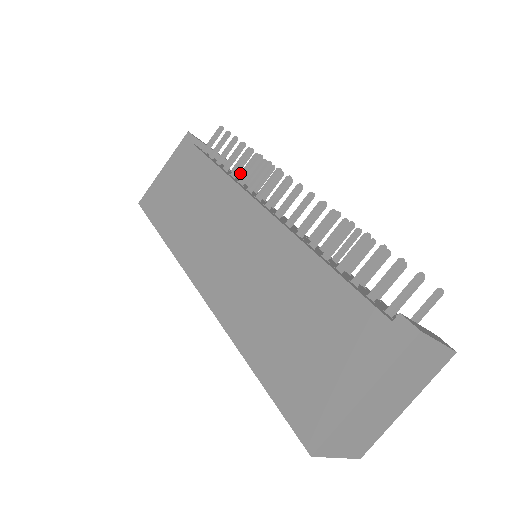
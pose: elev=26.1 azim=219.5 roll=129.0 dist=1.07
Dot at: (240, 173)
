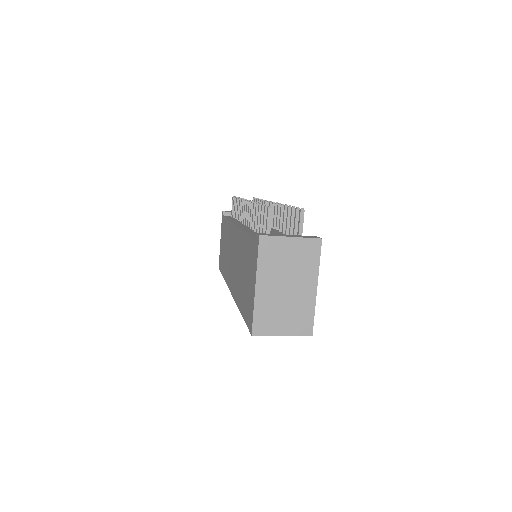
Dot at: occluded
